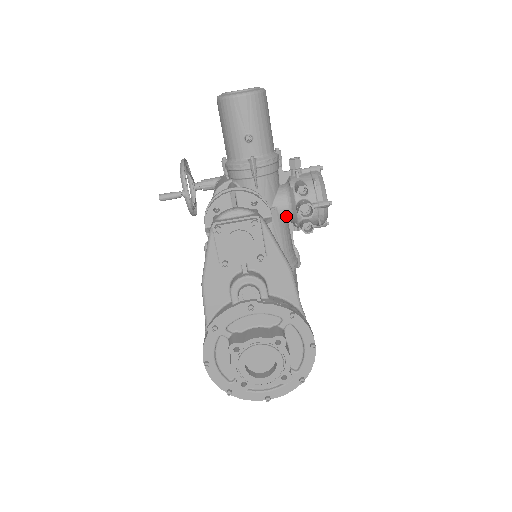
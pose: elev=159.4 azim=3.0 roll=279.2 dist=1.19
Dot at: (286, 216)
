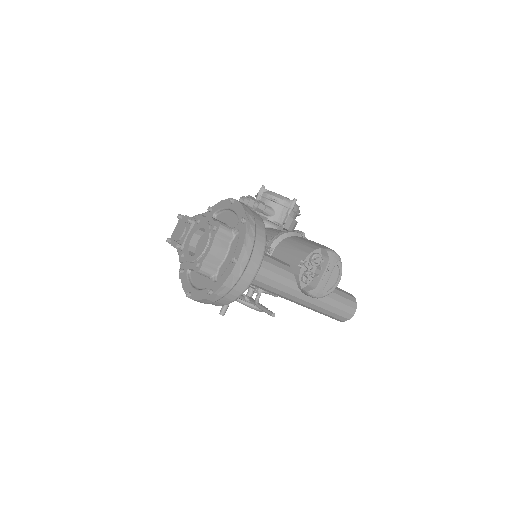
Dot at: occluded
